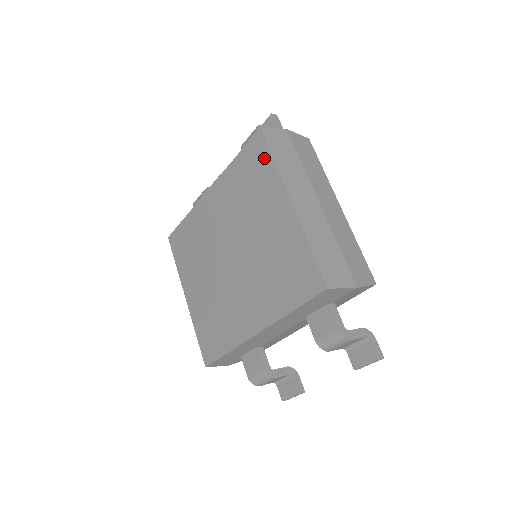
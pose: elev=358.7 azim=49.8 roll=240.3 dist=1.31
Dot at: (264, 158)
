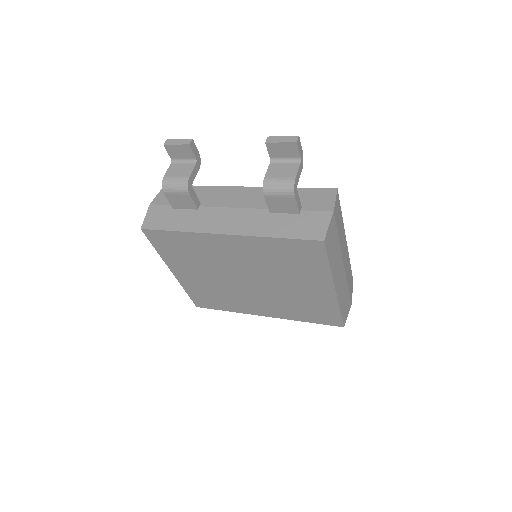
Dot at: (318, 259)
